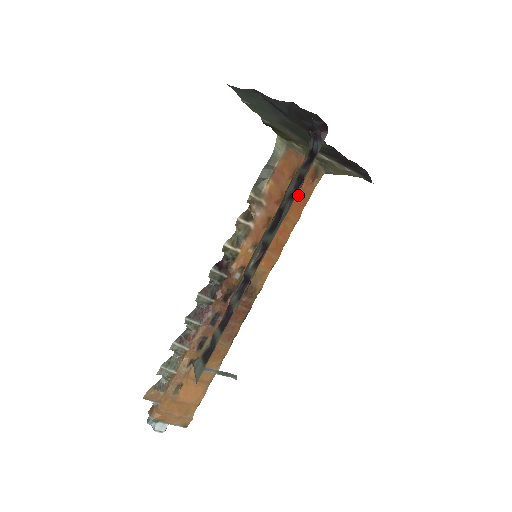
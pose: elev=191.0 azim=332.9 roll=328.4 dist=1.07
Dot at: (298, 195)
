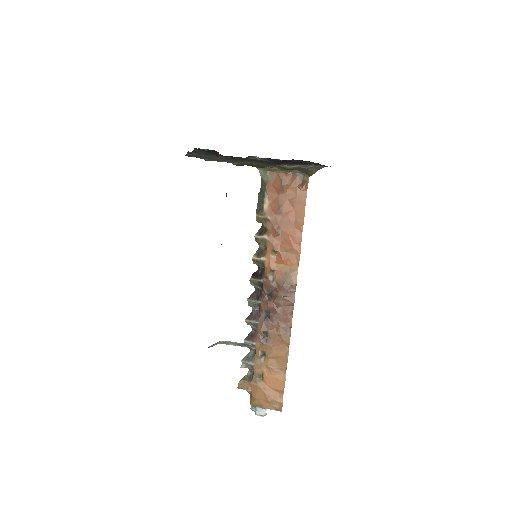
Dot at: (295, 202)
